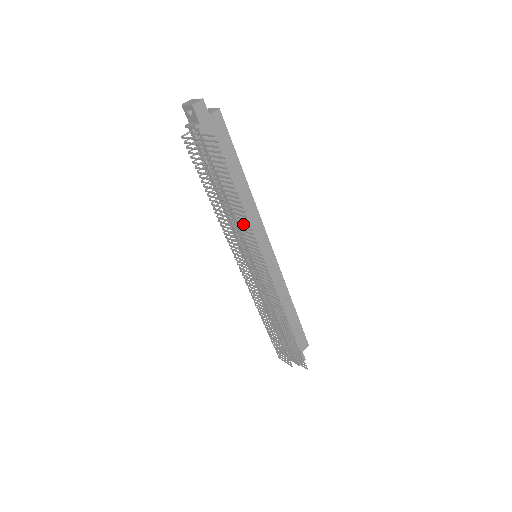
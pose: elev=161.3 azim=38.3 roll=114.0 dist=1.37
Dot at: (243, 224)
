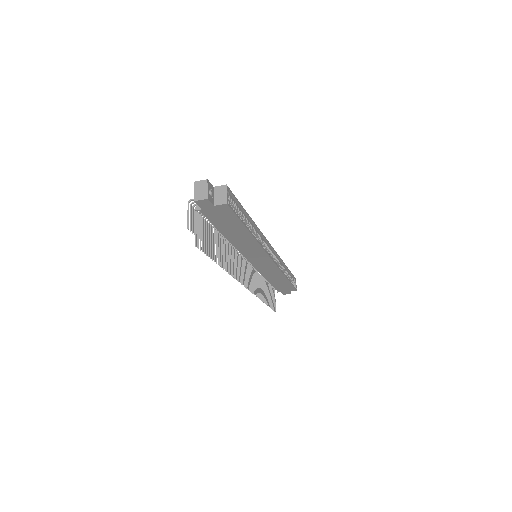
Dot at: (229, 264)
